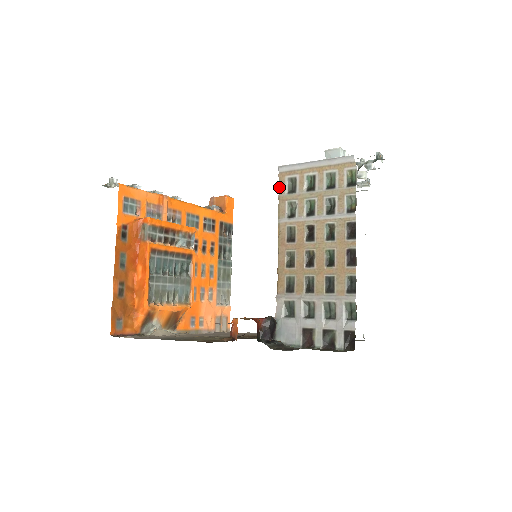
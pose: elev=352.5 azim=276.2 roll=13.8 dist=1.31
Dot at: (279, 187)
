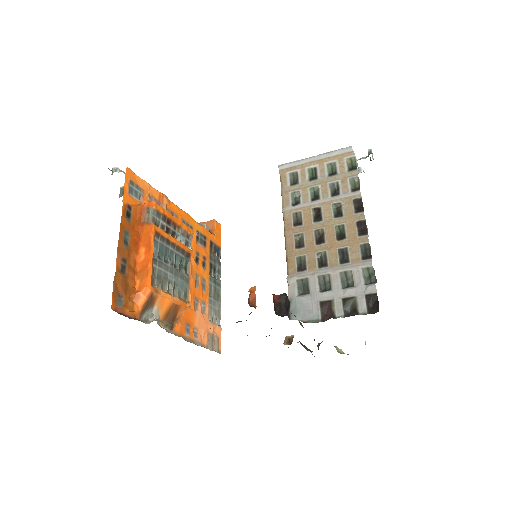
Dot at: (281, 182)
